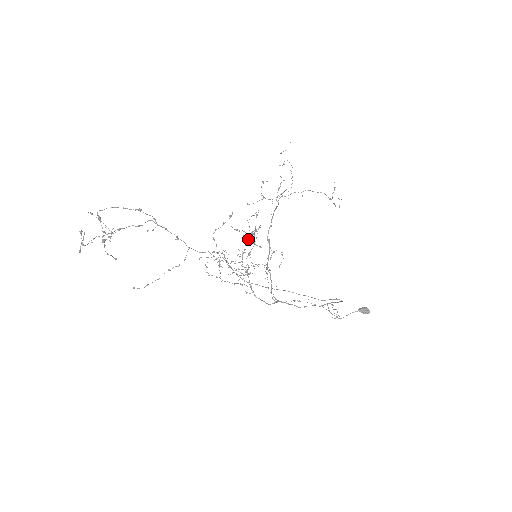
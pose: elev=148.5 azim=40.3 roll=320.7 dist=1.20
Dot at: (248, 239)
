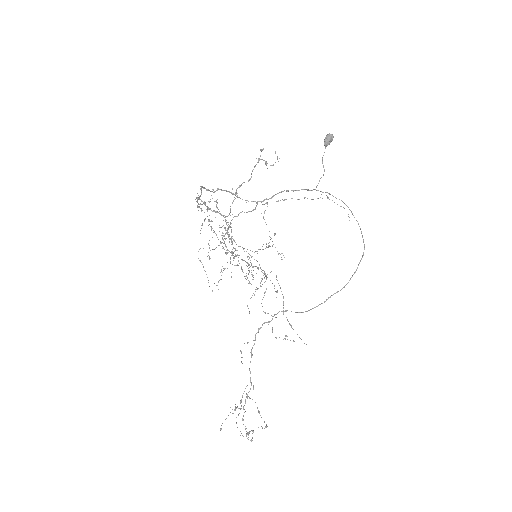
Dot at: (234, 257)
